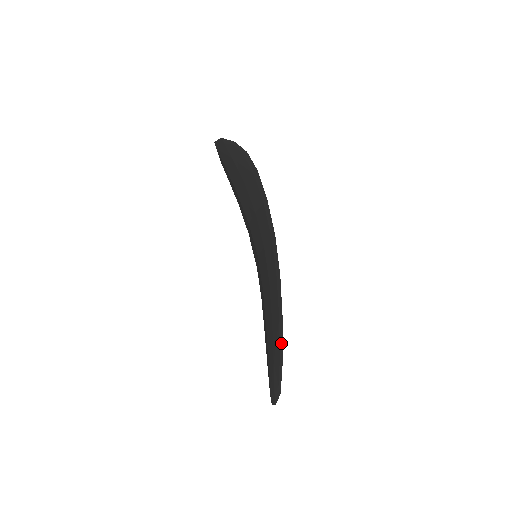
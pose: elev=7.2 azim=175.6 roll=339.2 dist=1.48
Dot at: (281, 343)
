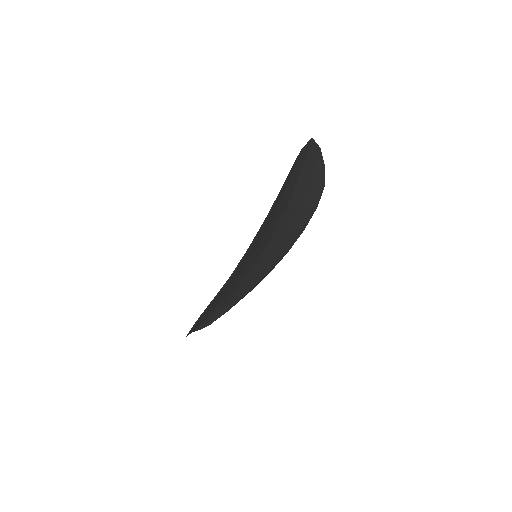
Dot at: (195, 323)
